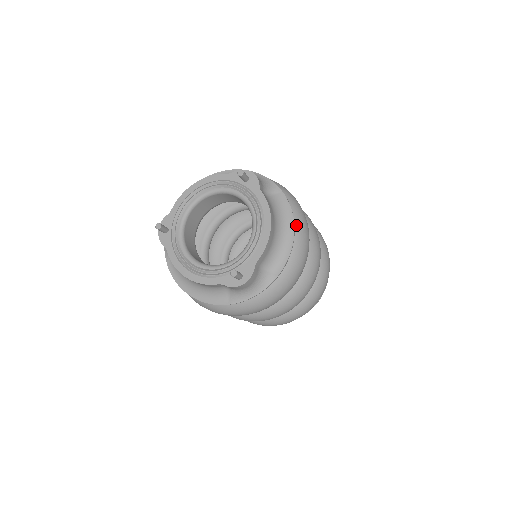
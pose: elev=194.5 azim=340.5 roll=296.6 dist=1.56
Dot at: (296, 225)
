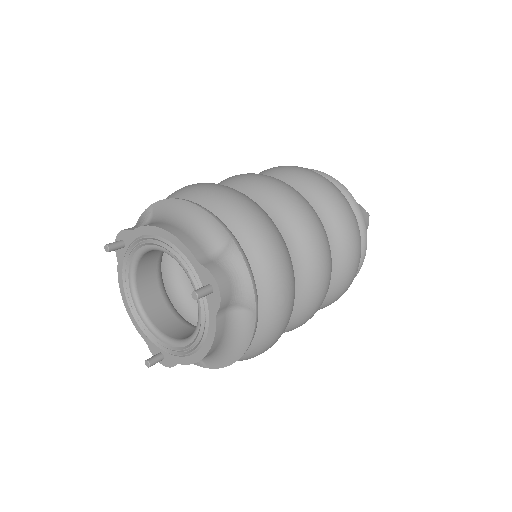
Dot at: (258, 339)
